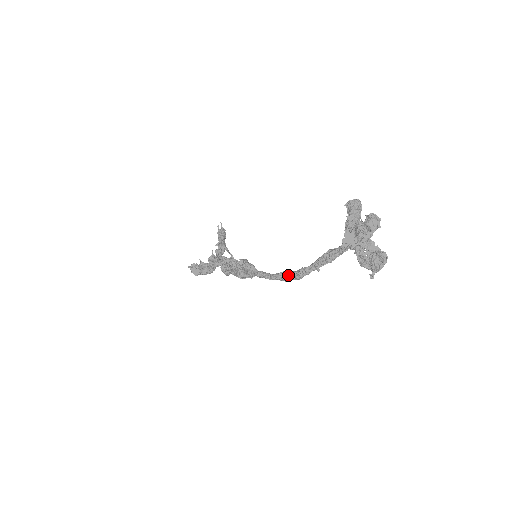
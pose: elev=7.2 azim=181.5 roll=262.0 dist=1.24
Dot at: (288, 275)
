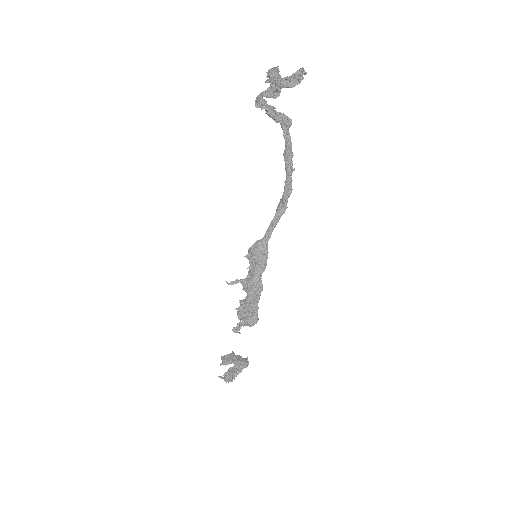
Dot at: (282, 197)
